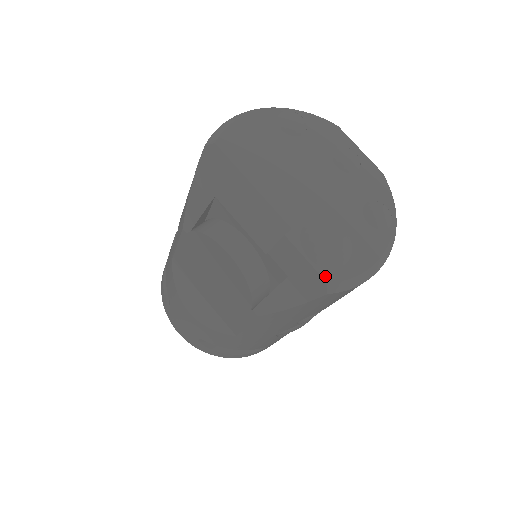
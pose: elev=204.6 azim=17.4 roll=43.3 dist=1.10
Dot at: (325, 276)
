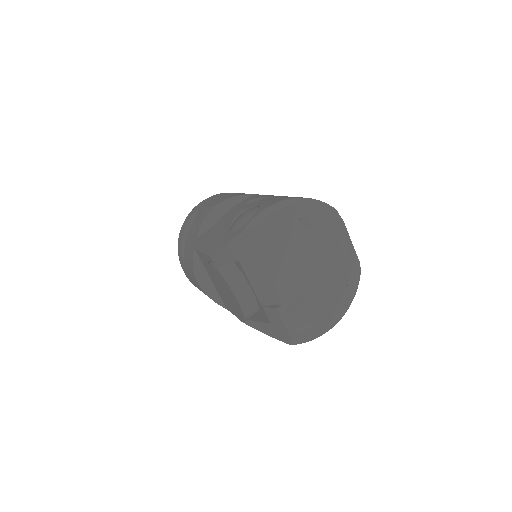
Dot at: (293, 337)
